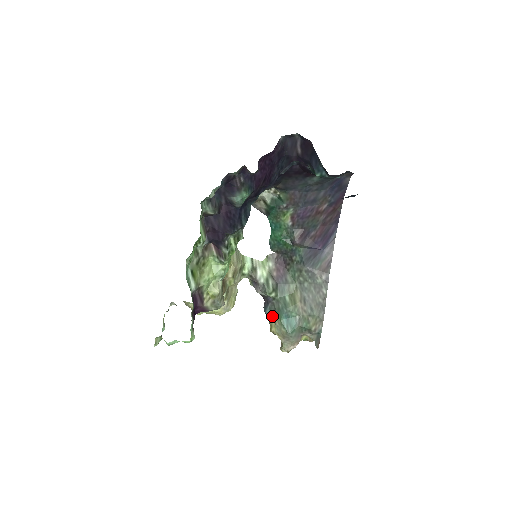
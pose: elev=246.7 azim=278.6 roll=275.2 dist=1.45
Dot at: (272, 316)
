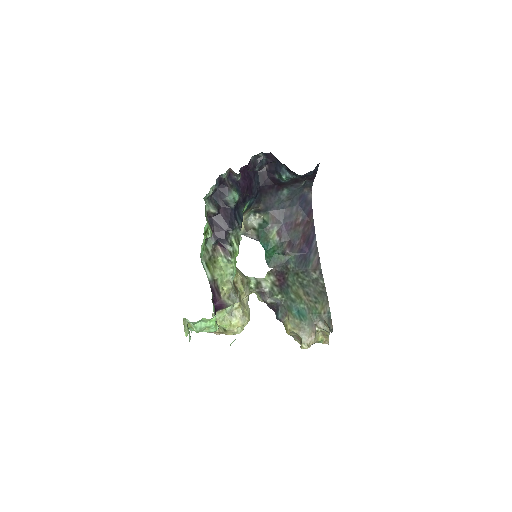
Dot at: (284, 317)
